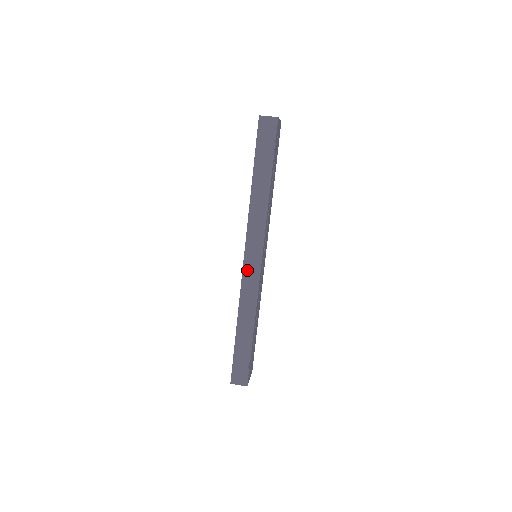
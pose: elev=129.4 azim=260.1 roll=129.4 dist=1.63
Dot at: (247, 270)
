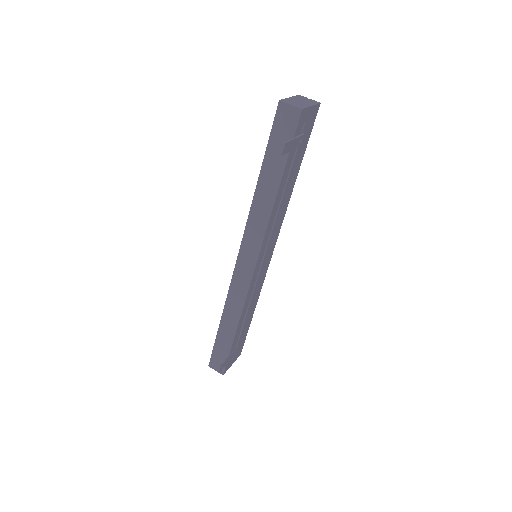
Dot at: (238, 272)
